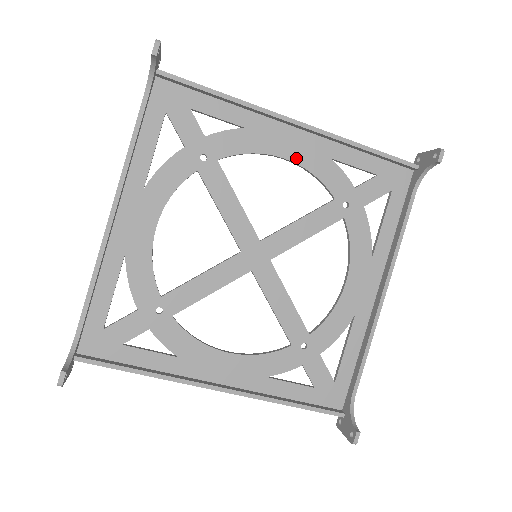
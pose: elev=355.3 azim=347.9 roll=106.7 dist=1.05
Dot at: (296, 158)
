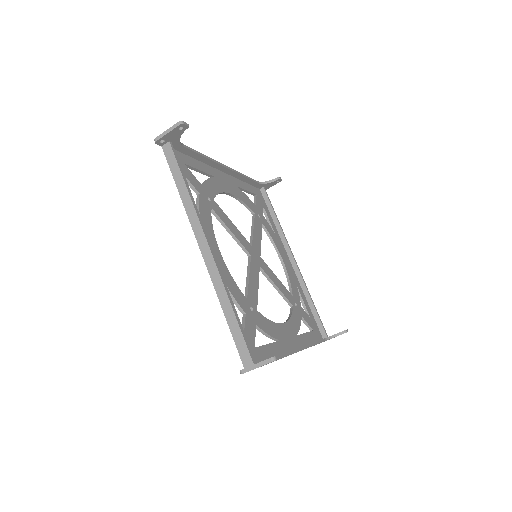
Dot at: (286, 266)
